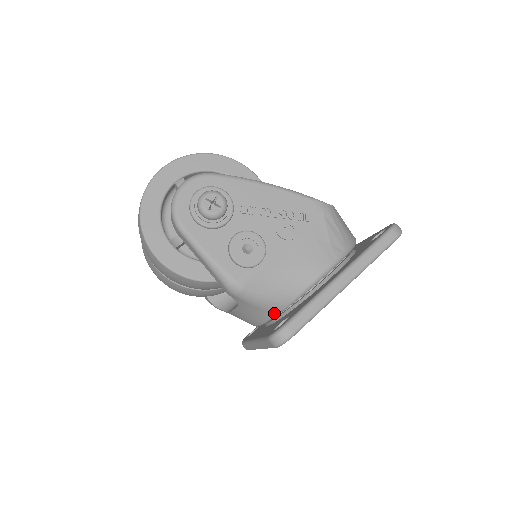
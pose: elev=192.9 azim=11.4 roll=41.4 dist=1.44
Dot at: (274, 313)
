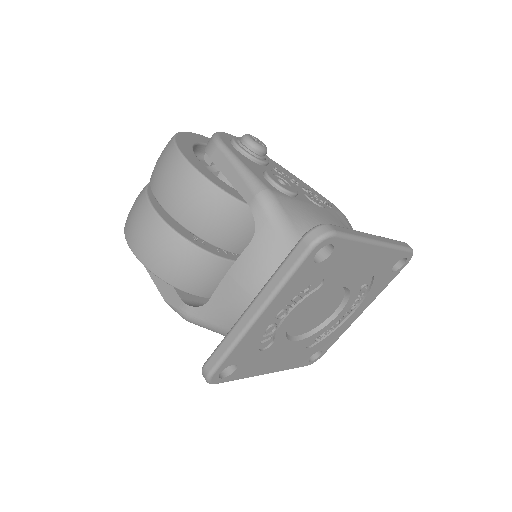
Dot at: occluded
